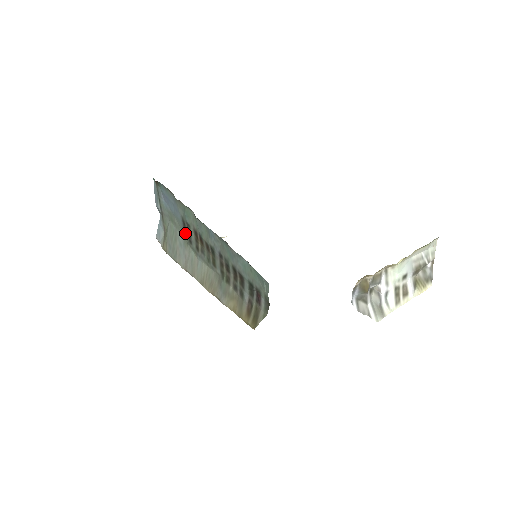
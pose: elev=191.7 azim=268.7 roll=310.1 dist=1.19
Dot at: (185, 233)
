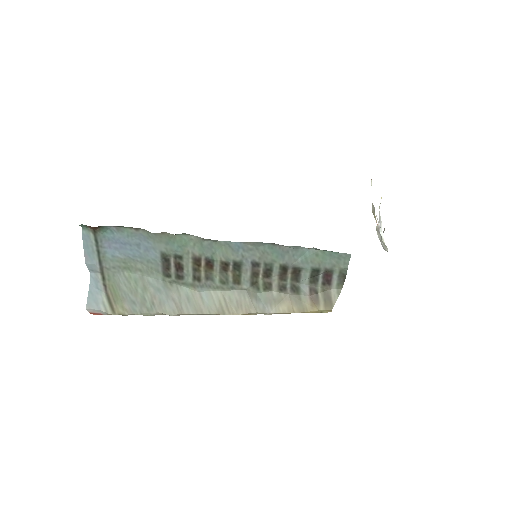
Dot at: (166, 272)
